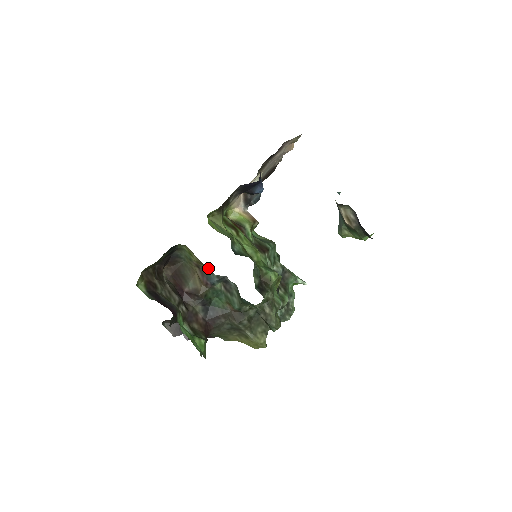
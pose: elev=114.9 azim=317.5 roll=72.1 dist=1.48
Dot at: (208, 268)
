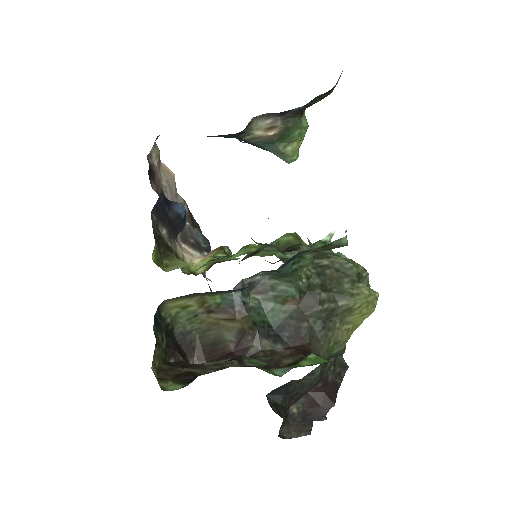
Dot at: (217, 296)
